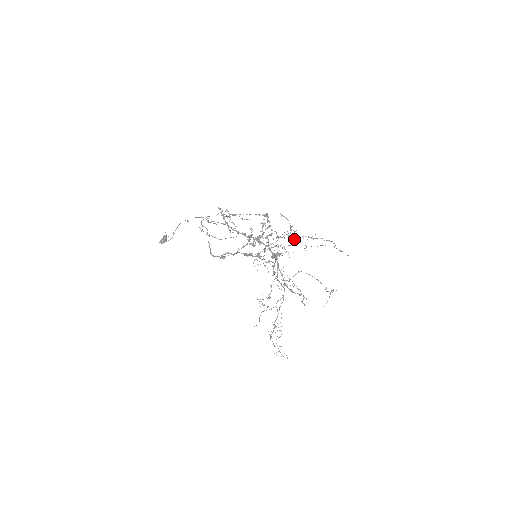
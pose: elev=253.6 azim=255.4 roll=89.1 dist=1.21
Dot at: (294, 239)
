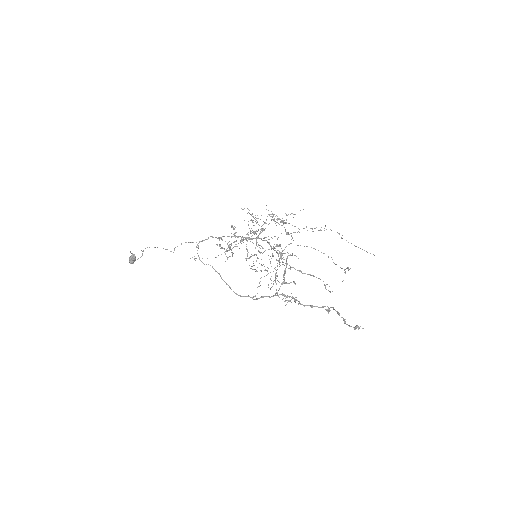
Dot at: occluded
